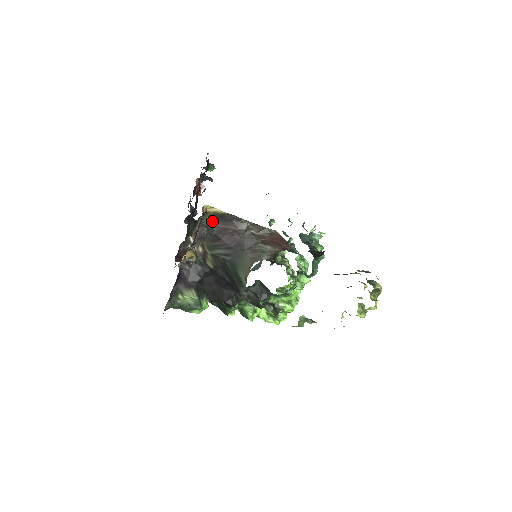
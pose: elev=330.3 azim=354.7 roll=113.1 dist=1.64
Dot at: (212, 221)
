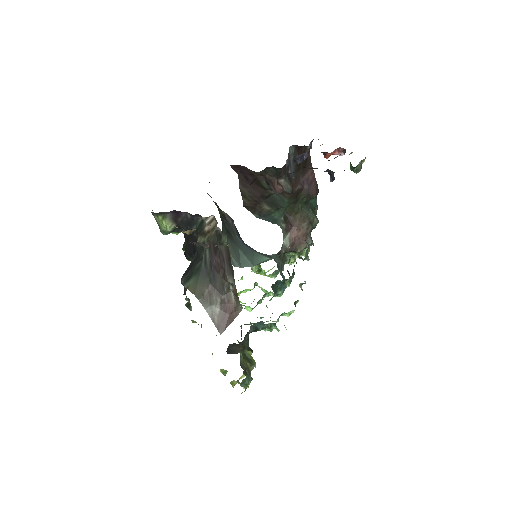
Dot at: (225, 245)
